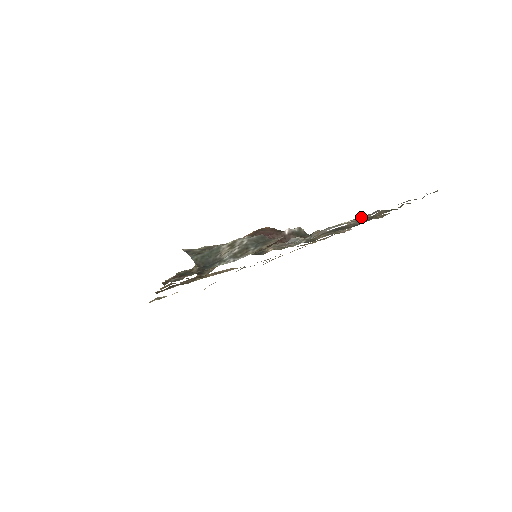
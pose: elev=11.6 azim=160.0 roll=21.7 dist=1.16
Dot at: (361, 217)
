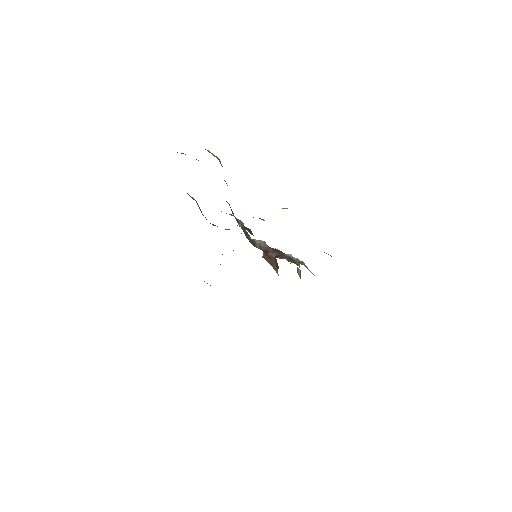
Dot at: occluded
